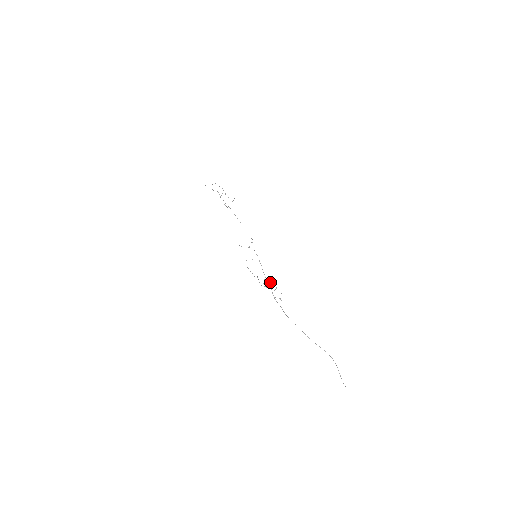
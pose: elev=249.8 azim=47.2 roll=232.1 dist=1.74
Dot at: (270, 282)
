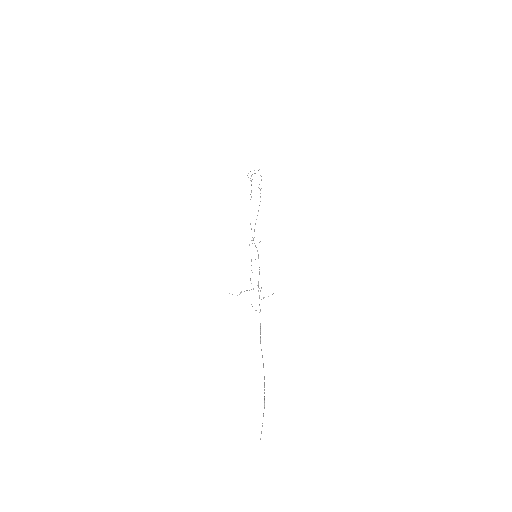
Dot at: (253, 289)
